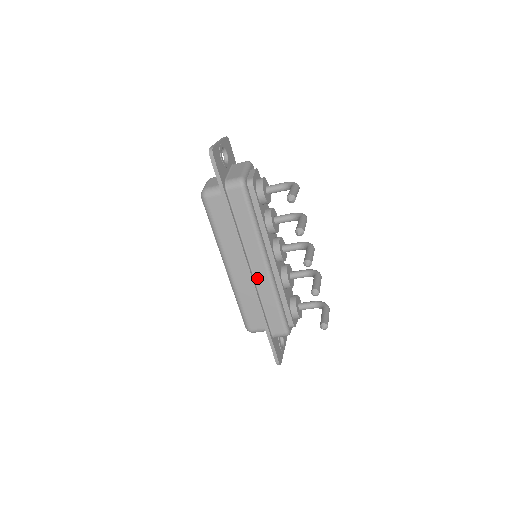
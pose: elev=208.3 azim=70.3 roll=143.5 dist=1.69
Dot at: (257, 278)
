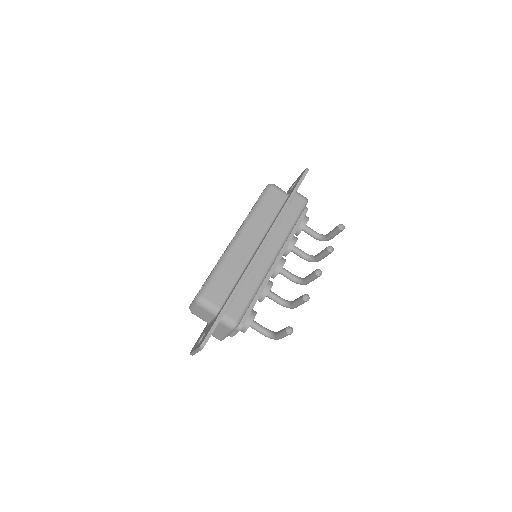
Dot at: (259, 260)
